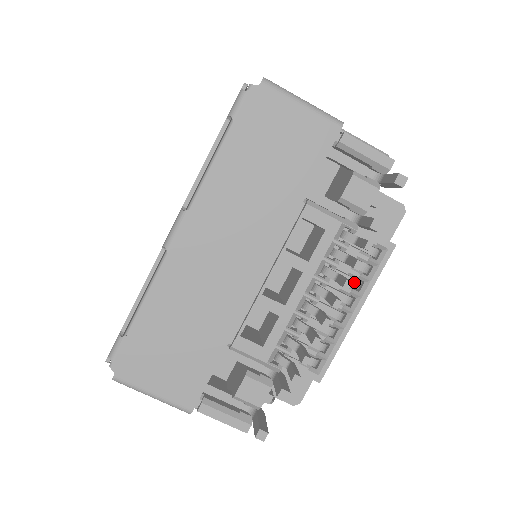
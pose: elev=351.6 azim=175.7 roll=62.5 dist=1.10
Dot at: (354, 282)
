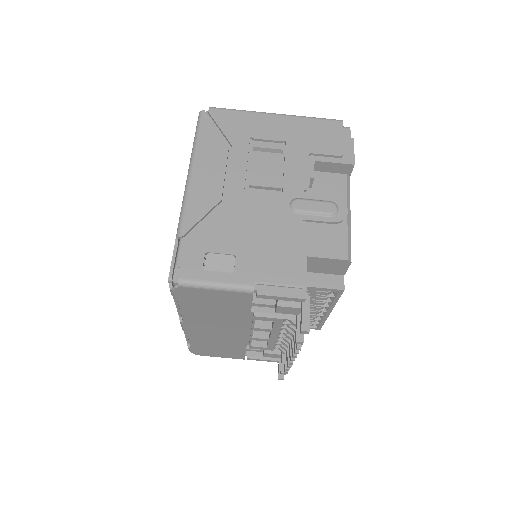
Dot at: (320, 304)
